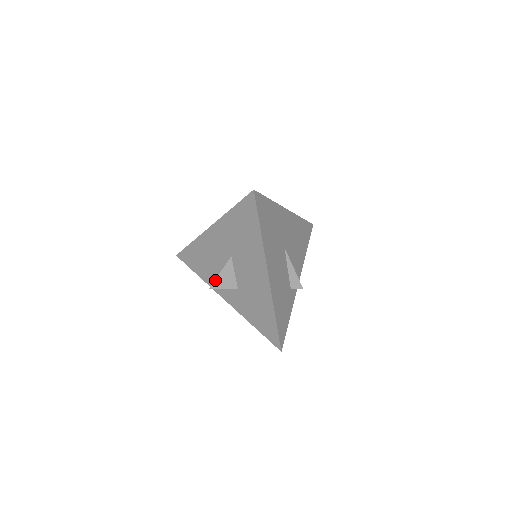
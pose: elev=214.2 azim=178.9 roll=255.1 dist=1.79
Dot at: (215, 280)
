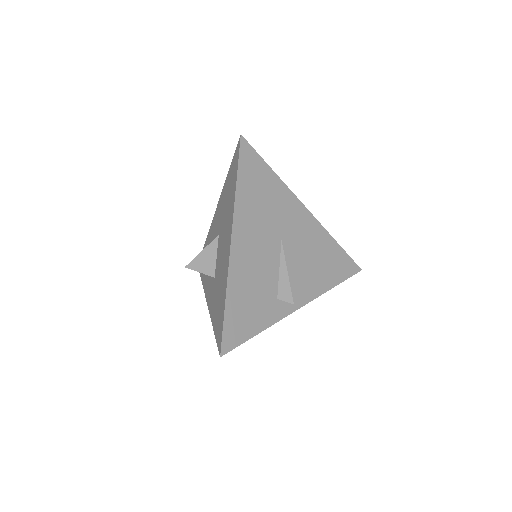
Dot at: (194, 259)
